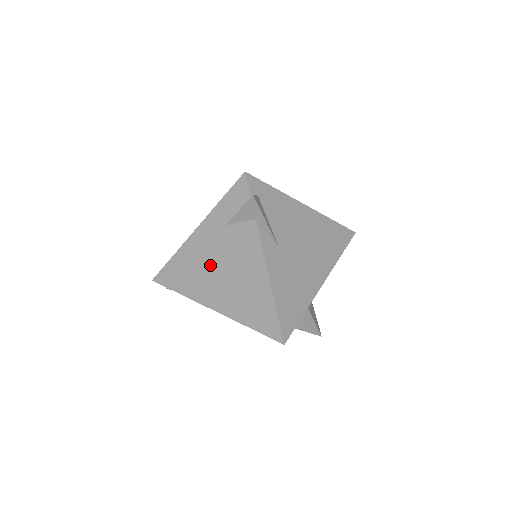
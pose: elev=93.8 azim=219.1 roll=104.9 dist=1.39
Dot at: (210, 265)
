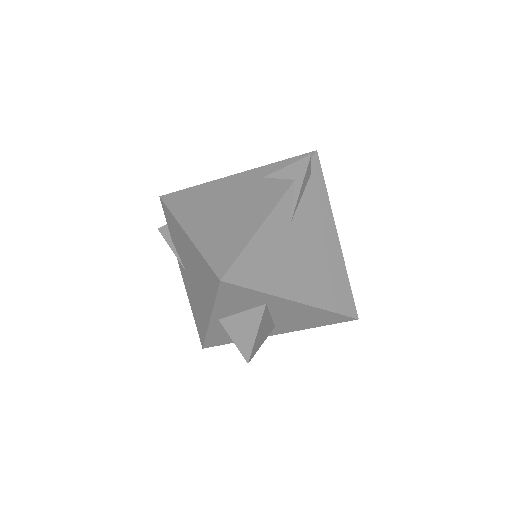
Dot at: (221, 199)
